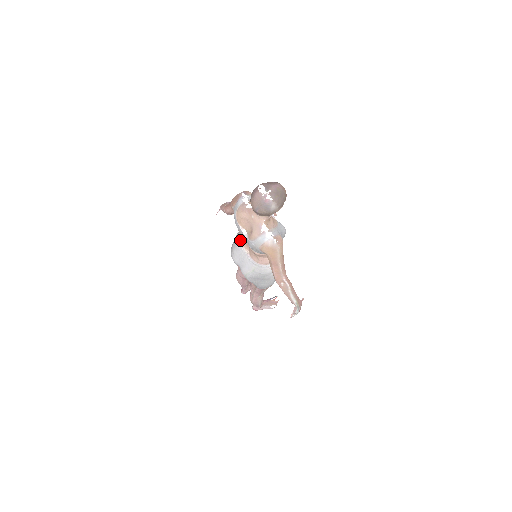
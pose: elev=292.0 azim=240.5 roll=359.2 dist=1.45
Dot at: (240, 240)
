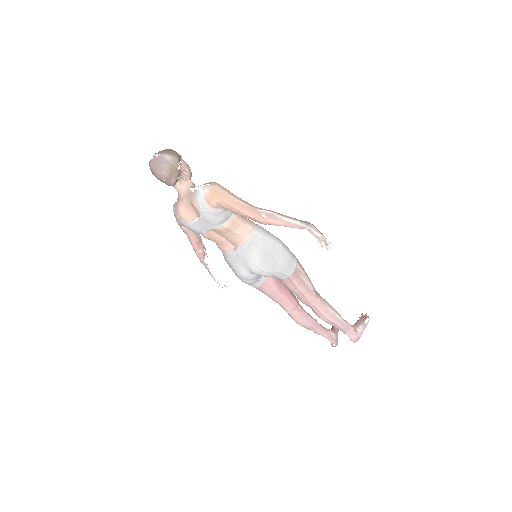
Dot at: (223, 251)
